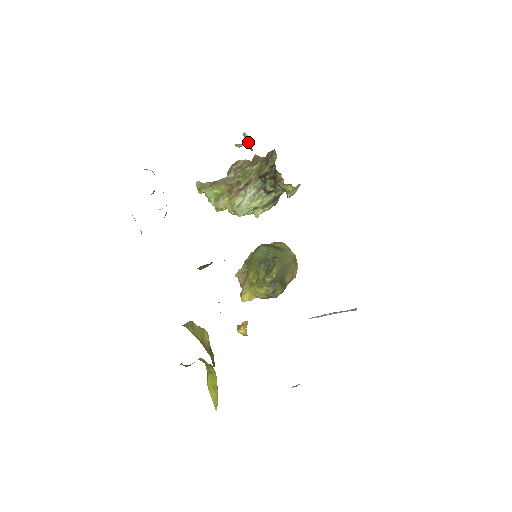
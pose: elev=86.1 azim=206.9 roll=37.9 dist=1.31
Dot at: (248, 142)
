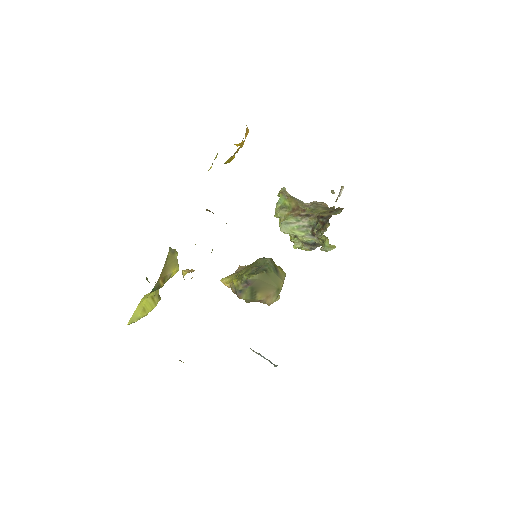
Dot at: (339, 194)
